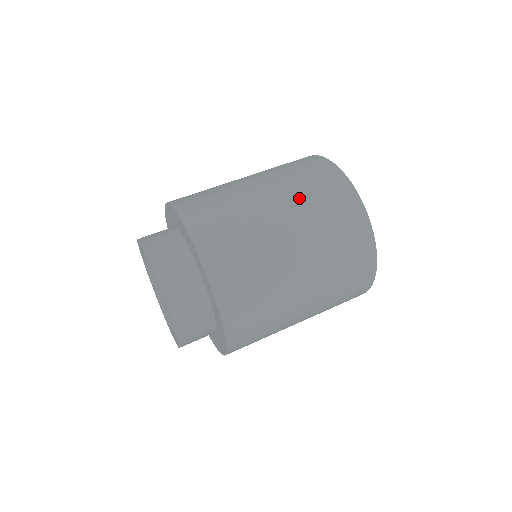
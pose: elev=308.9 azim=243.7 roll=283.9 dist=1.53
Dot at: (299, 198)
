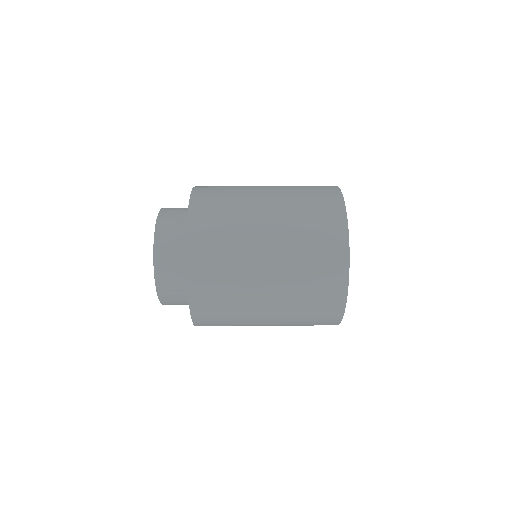
Dot at: (289, 187)
